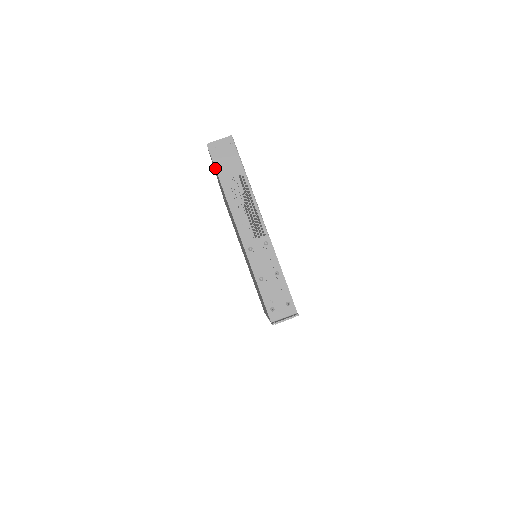
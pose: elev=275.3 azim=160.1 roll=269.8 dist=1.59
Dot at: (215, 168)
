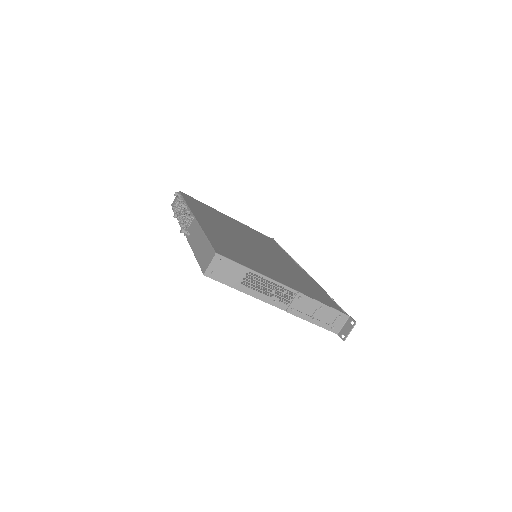
Dot at: occluded
